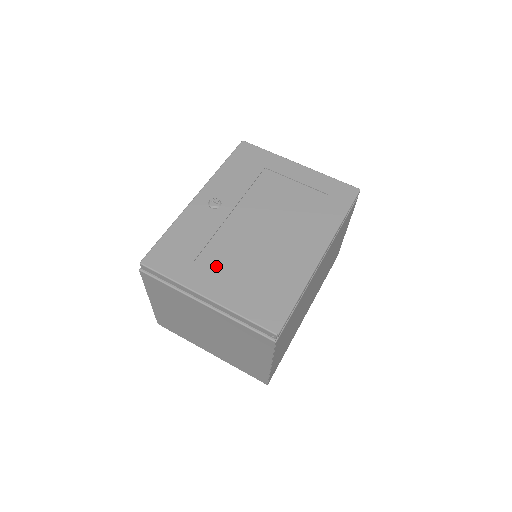
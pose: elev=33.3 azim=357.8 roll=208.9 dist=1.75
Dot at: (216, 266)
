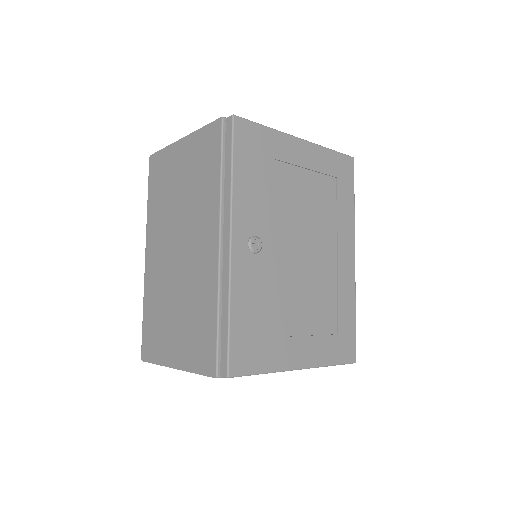
Dot at: (292, 328)
